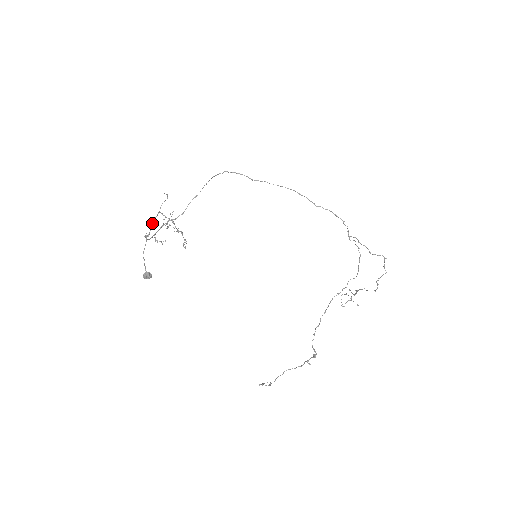
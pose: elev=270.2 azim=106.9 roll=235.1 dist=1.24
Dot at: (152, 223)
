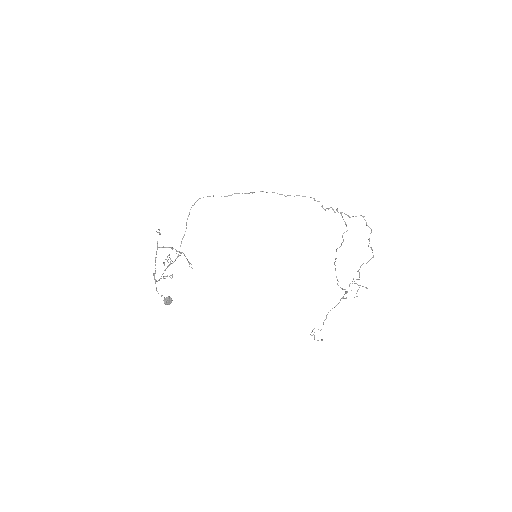
Dot at: (155, 260)
